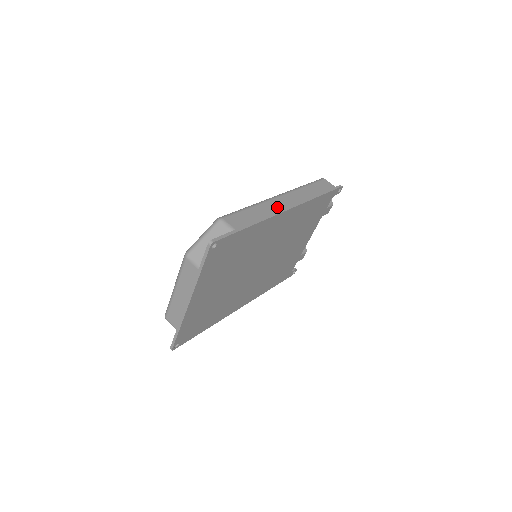
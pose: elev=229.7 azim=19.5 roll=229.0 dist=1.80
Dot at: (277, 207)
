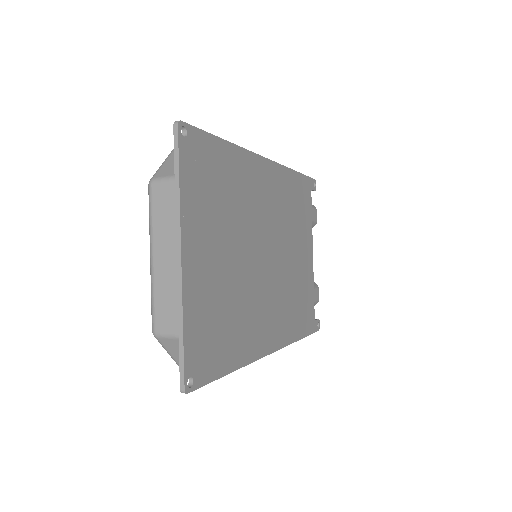
Dot at: occluded
